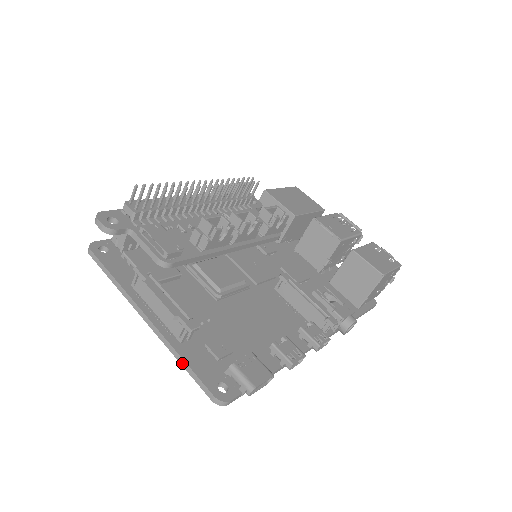
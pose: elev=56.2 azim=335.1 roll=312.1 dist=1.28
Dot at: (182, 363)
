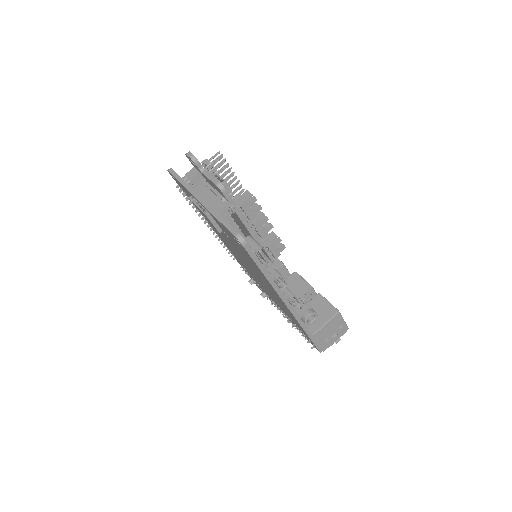
Dot at: (219, 218)
